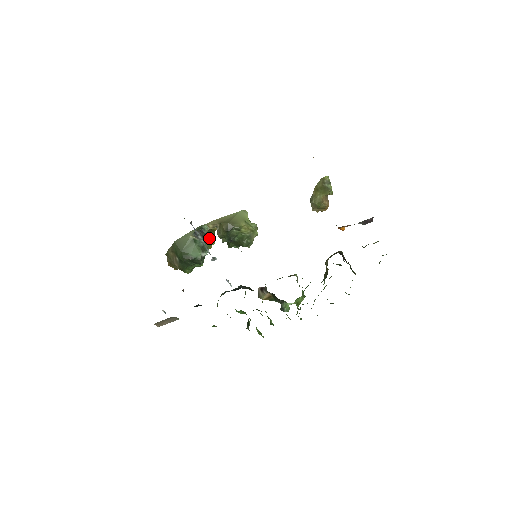
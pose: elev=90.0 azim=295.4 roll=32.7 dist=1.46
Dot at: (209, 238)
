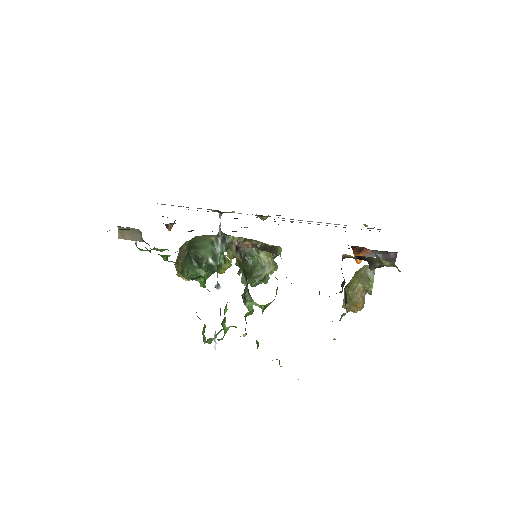
Dot at: (227, 258)
